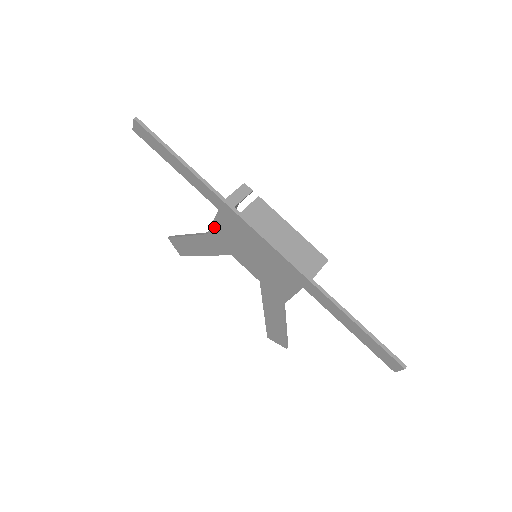
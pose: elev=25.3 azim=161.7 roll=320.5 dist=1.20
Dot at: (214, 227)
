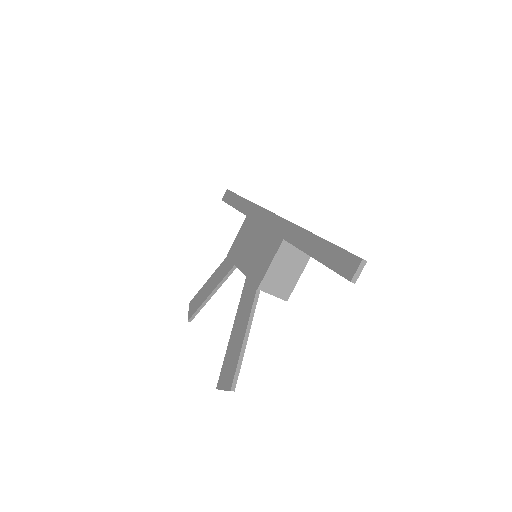
Dot at: (235, 242)
